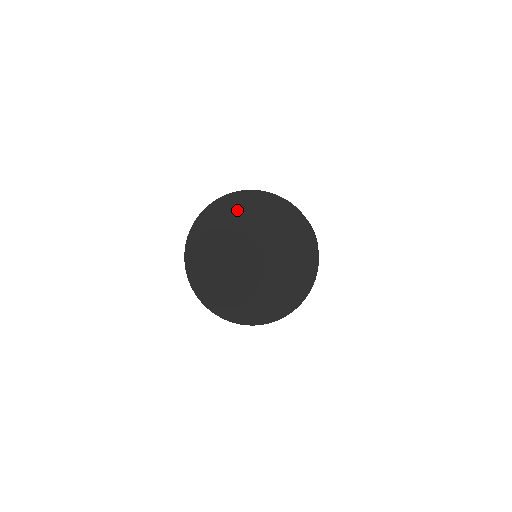
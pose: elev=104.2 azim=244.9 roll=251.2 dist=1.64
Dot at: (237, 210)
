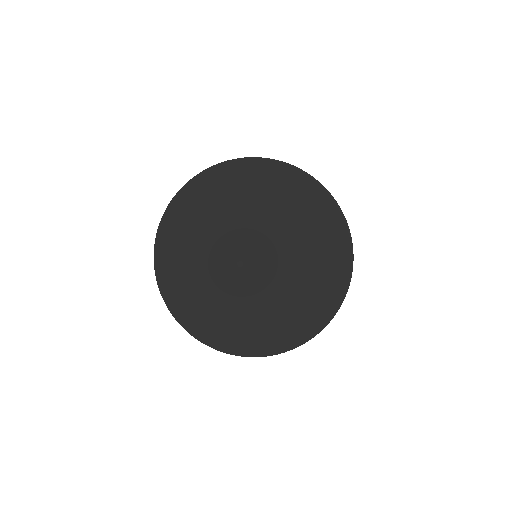
Dot at: (201, 200)
